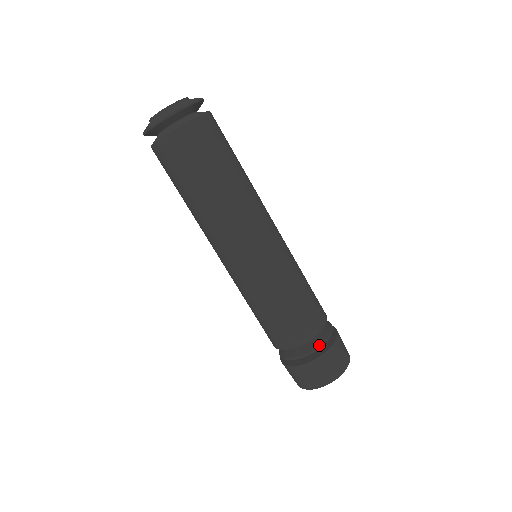
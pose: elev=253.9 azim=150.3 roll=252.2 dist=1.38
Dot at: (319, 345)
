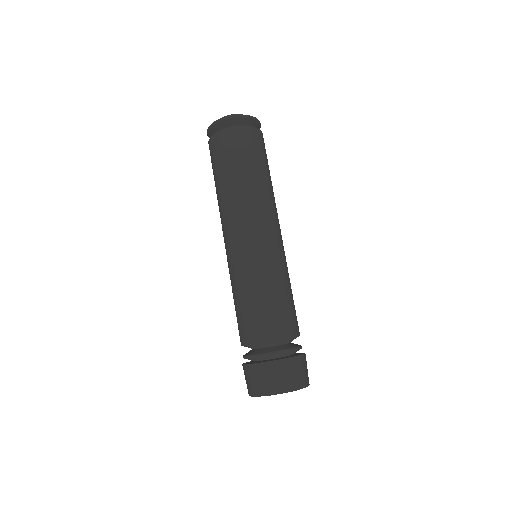
Dot at: (300, 345)
